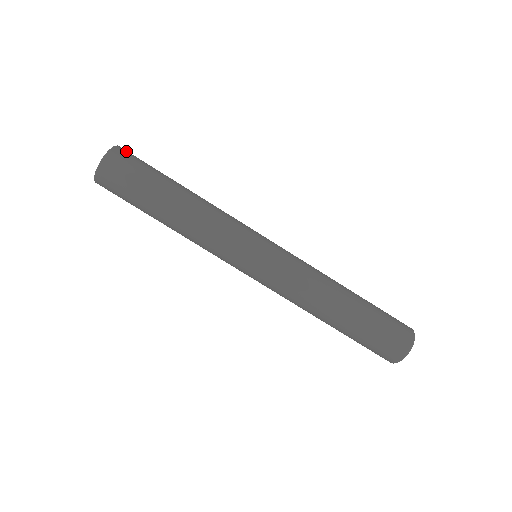
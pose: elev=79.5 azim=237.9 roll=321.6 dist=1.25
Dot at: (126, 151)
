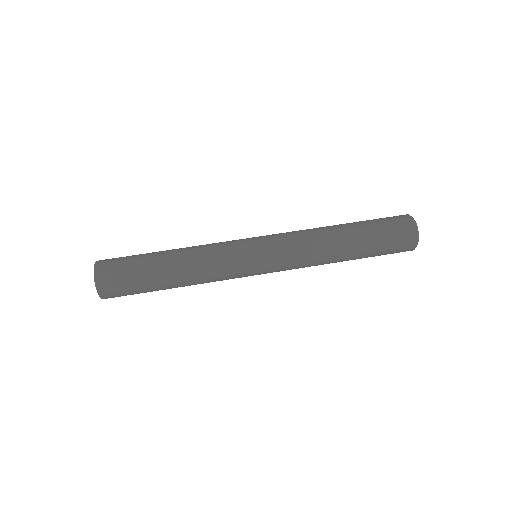
Dot at: (106, 260)
